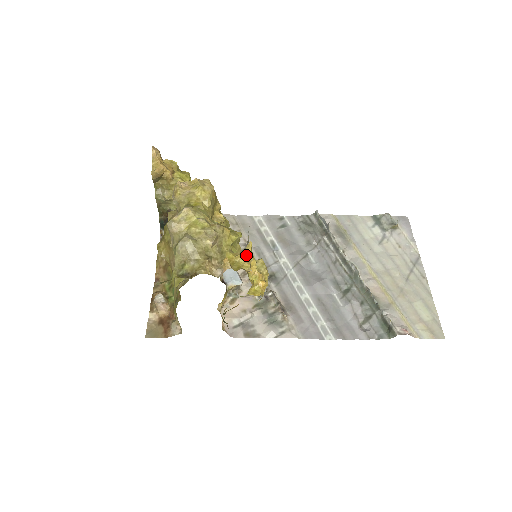
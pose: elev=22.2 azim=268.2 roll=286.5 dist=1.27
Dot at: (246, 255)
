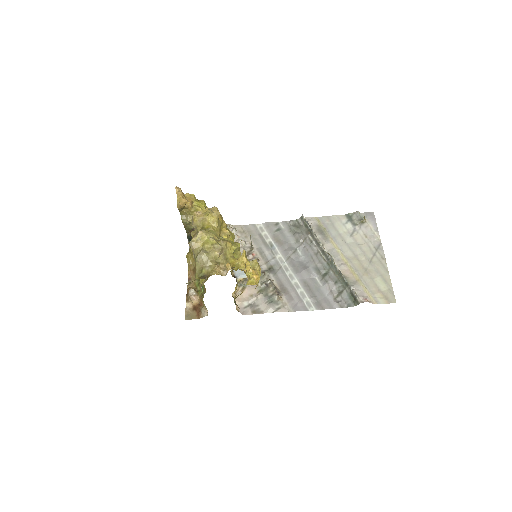
Dot at: (242, 259)
